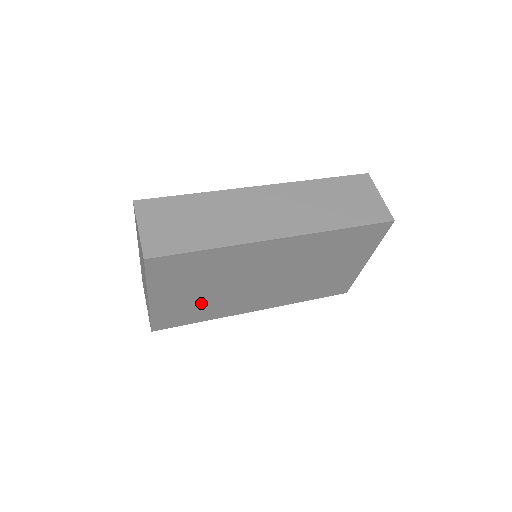
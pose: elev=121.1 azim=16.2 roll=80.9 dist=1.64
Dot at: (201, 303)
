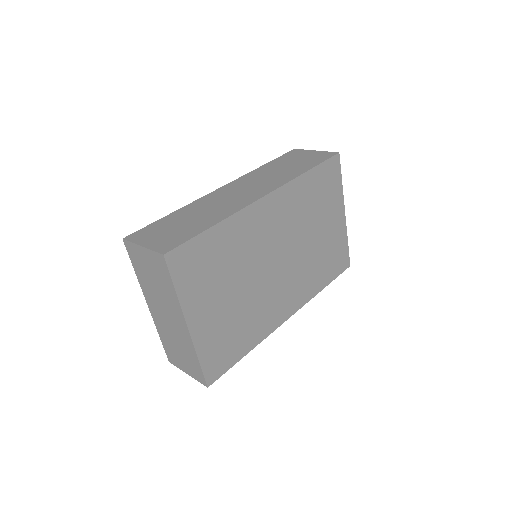
Dot at: (237, 318)
